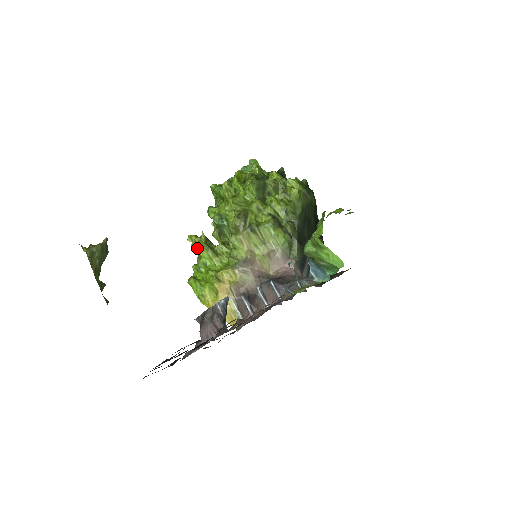
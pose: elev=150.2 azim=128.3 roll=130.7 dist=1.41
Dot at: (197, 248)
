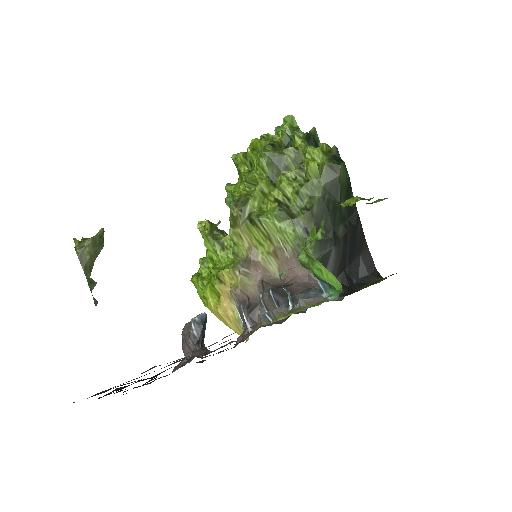
Dot at: occluded
